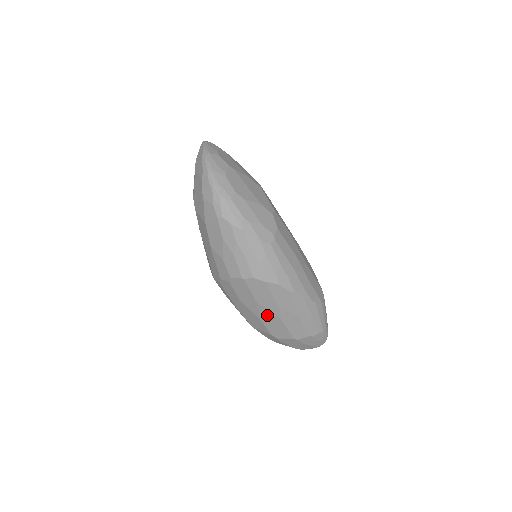
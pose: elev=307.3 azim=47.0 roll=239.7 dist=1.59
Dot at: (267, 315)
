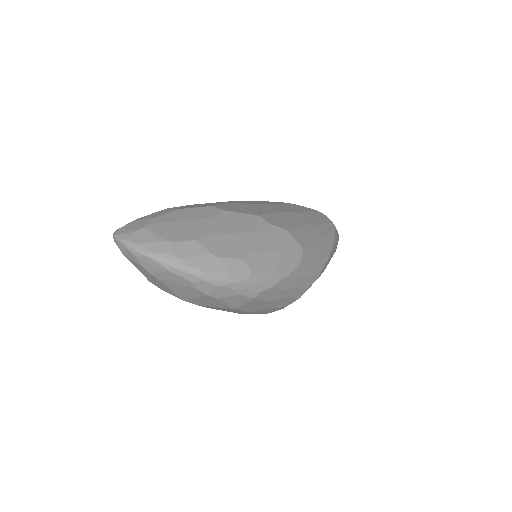
Dot at: occluded
